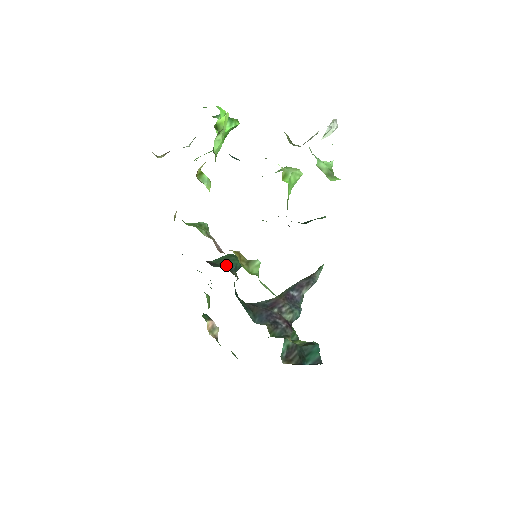
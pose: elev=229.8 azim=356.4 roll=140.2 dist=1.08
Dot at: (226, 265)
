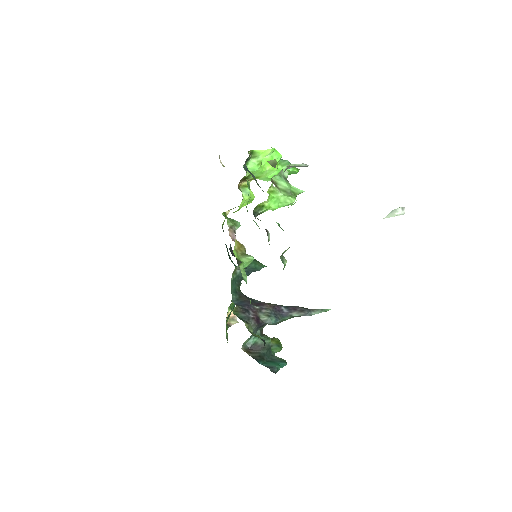
Dot at: occluded
